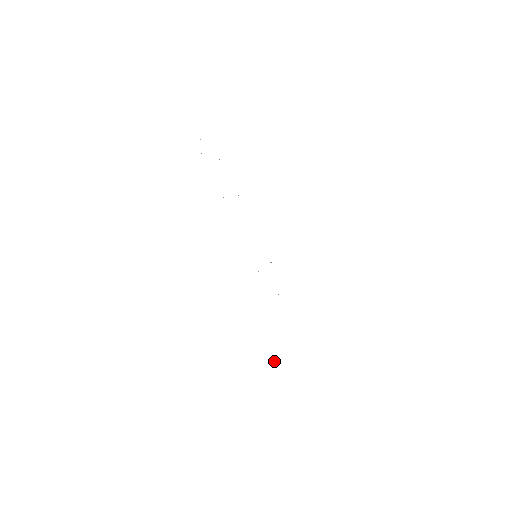
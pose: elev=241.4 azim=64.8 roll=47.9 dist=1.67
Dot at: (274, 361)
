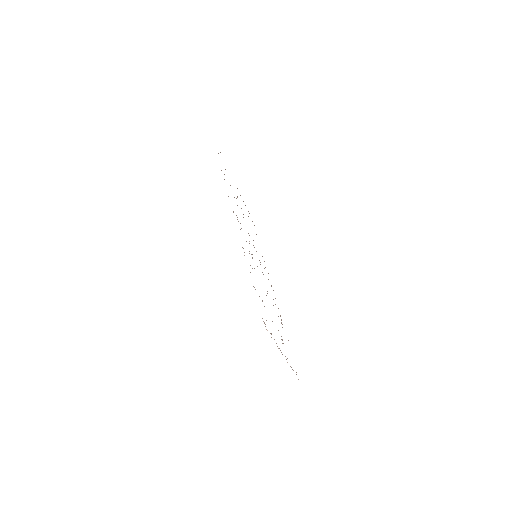
Dot at: (265, 324)
